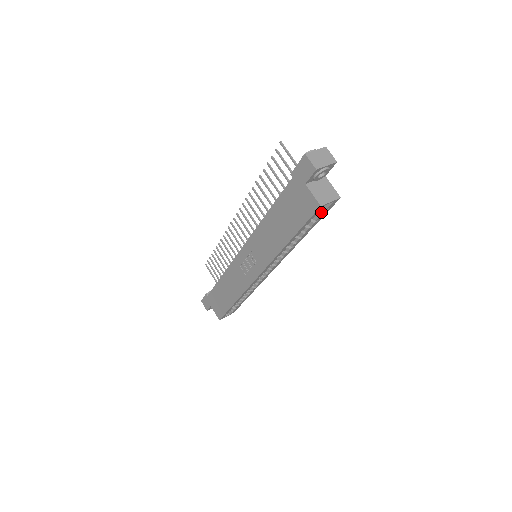
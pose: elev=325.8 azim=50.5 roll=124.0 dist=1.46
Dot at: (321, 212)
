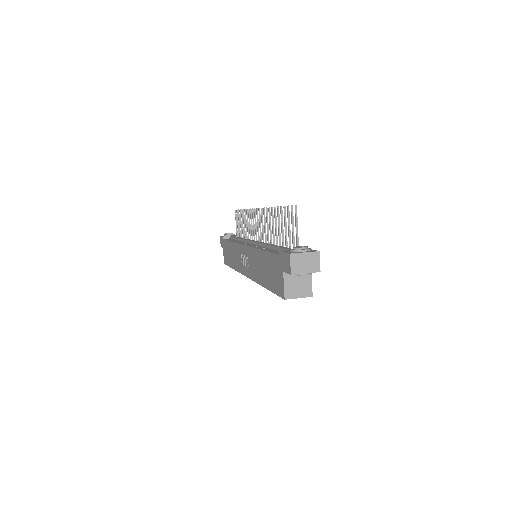
Dot at: occluded
